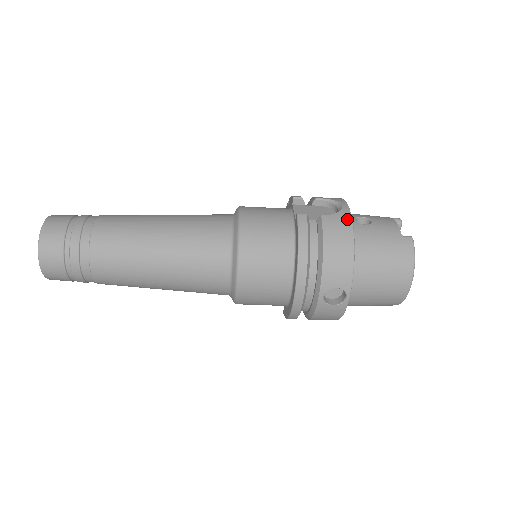
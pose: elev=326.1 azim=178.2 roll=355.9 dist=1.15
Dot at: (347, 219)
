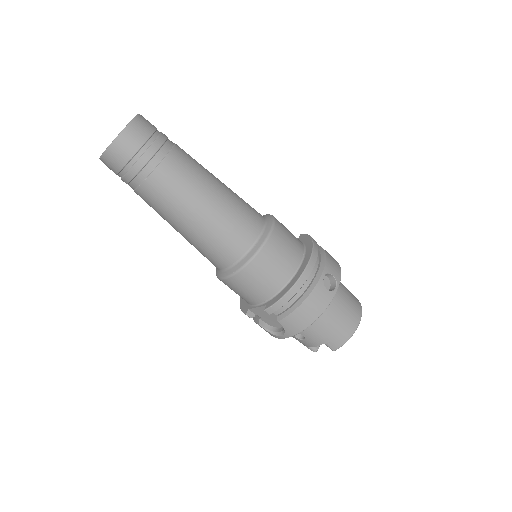
Dot at: occluded
